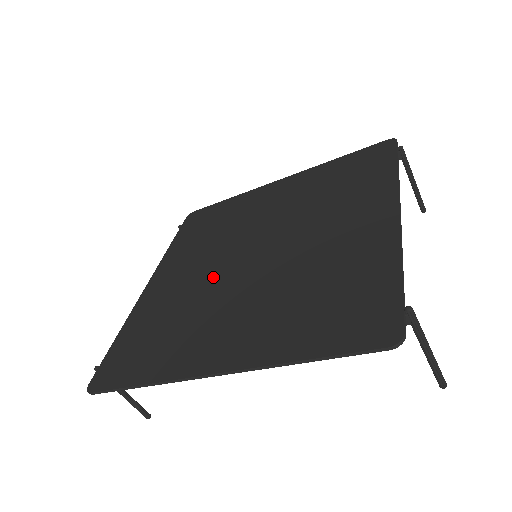
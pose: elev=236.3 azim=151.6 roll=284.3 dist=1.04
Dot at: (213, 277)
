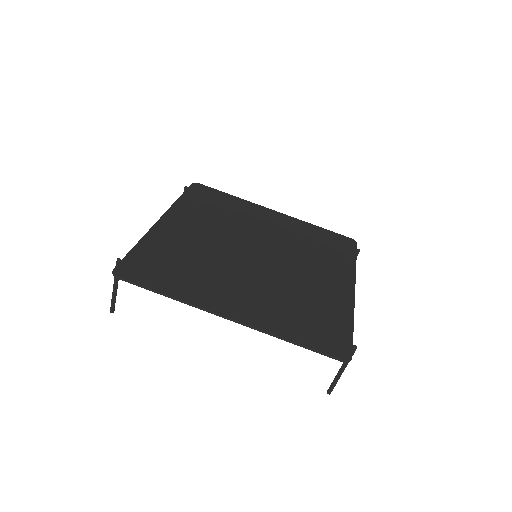
Dot at: (224, 251)
